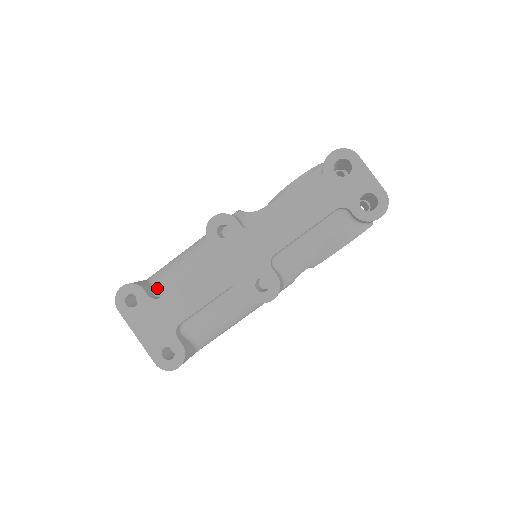
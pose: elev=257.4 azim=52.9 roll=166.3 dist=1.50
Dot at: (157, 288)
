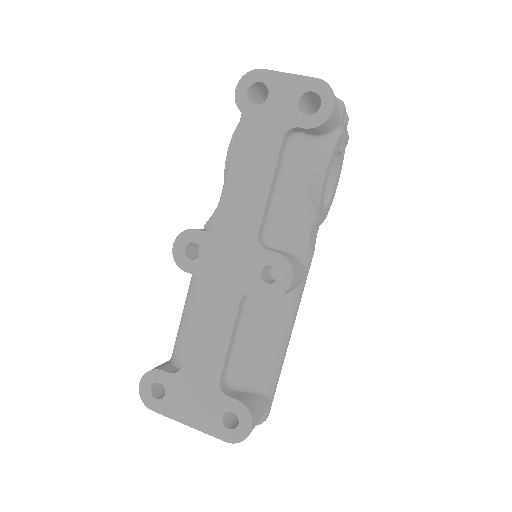
Dot at: (179, 360)
